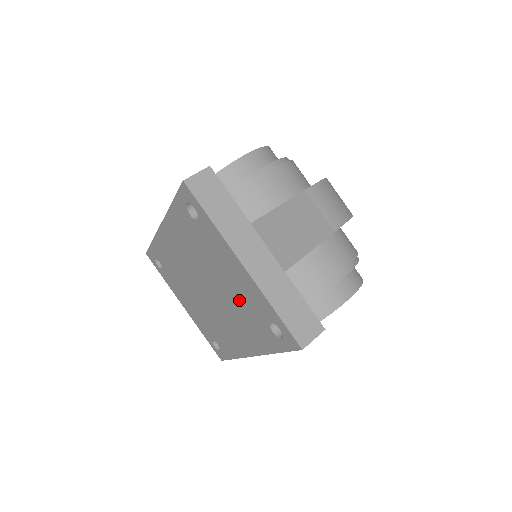
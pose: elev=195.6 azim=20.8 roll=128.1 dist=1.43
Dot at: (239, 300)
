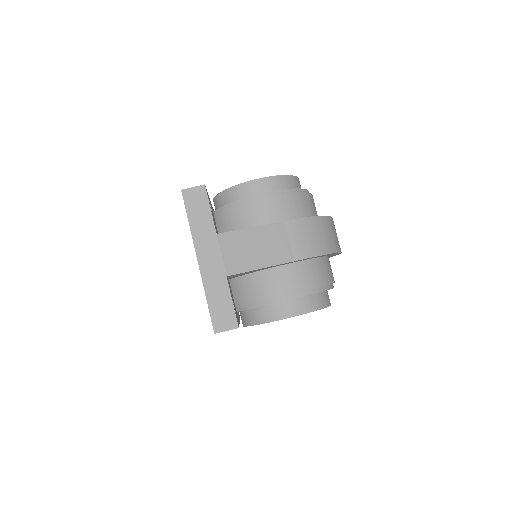
Dot at: occluded
